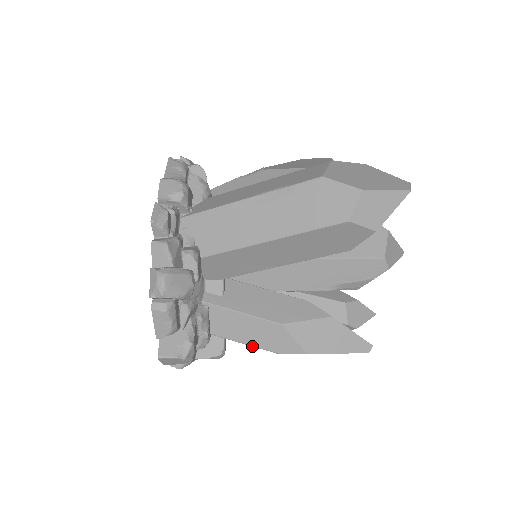
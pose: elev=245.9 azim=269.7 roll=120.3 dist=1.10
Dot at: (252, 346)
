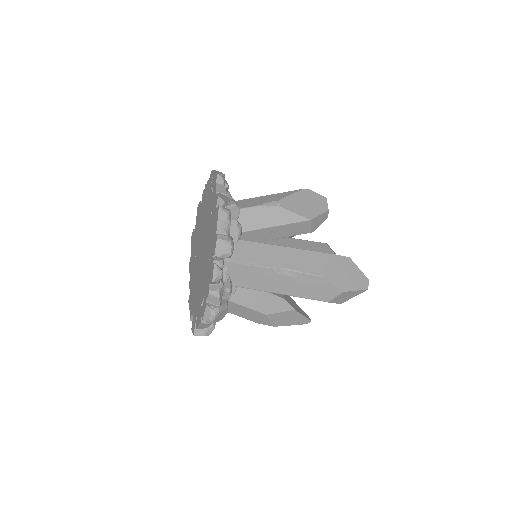
Dot at: occluded
